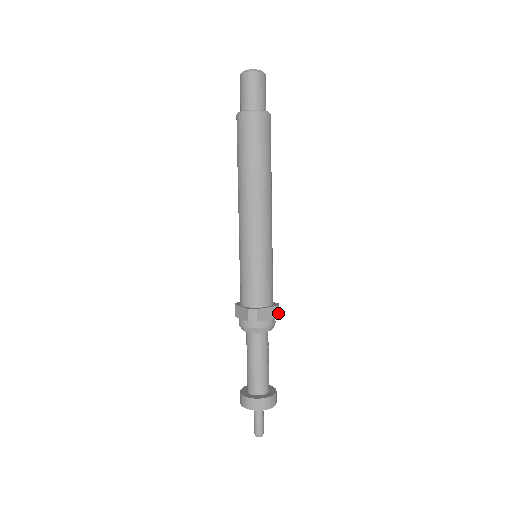
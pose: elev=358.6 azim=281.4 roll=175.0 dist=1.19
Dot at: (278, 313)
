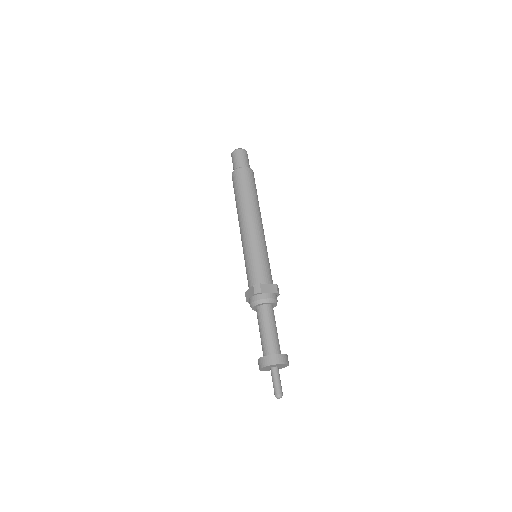
Dot at: (278, 290)
